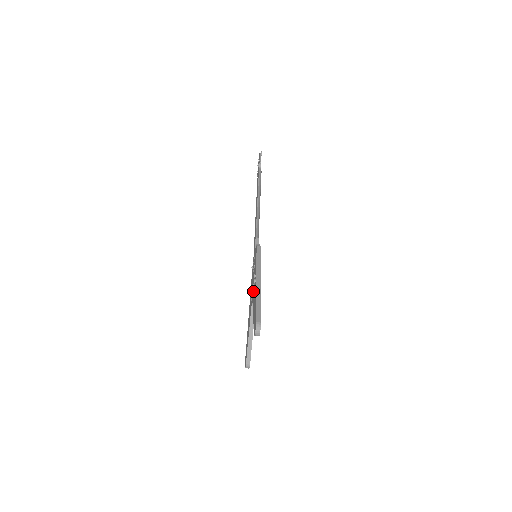
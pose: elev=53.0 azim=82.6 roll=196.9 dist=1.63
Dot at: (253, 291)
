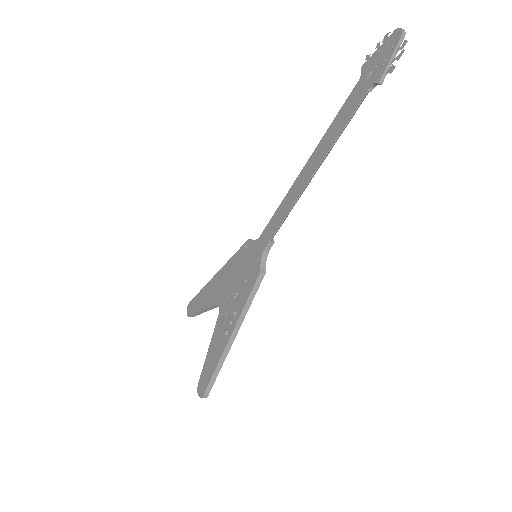
Dot at: (225, 312)
